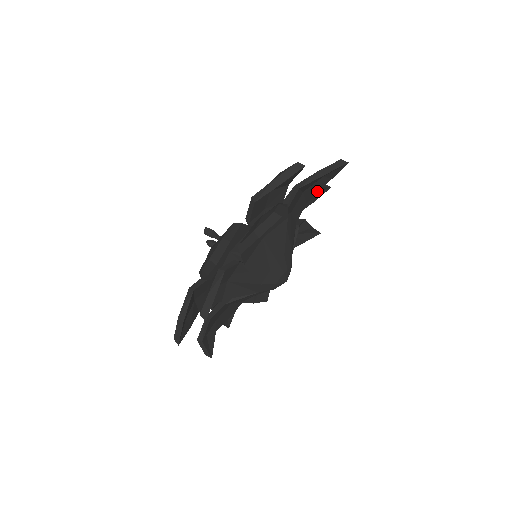
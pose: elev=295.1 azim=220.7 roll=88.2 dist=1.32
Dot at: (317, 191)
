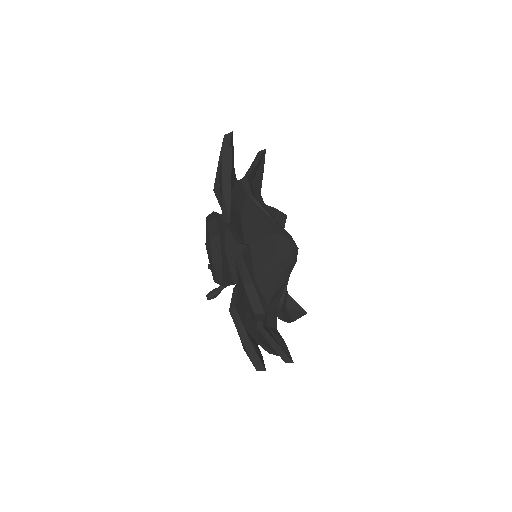
Dot at: (233, 170)
